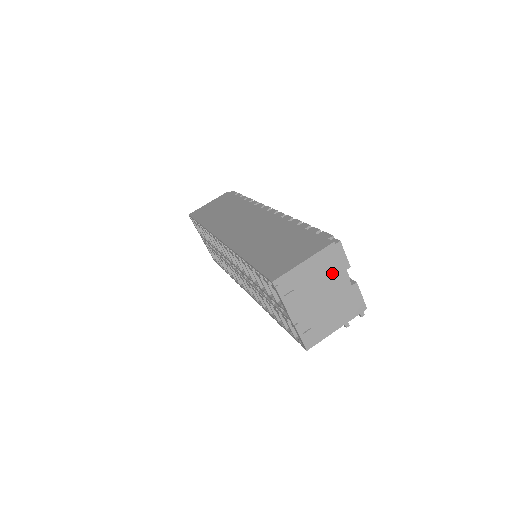
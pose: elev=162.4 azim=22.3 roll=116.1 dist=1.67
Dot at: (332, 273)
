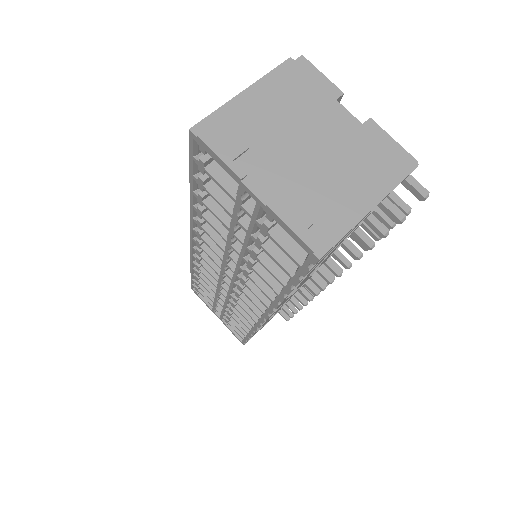
Dot at: (310, 106)
